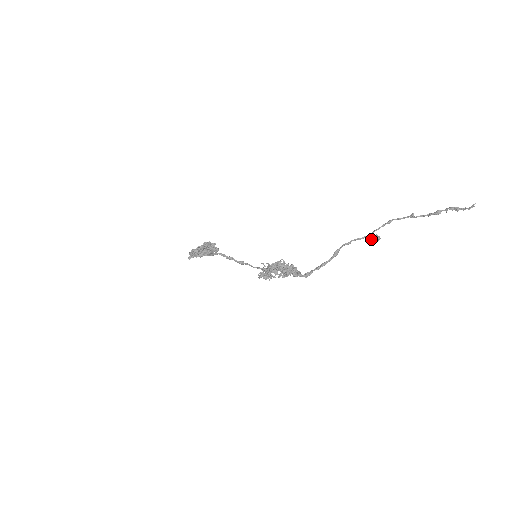
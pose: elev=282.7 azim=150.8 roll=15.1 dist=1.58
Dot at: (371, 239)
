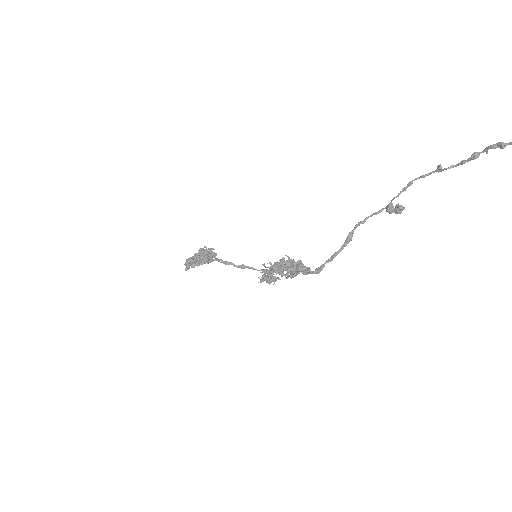
Dot at: (390, 211)
